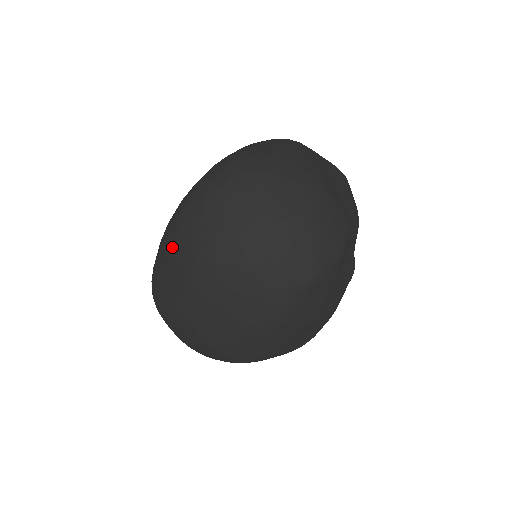
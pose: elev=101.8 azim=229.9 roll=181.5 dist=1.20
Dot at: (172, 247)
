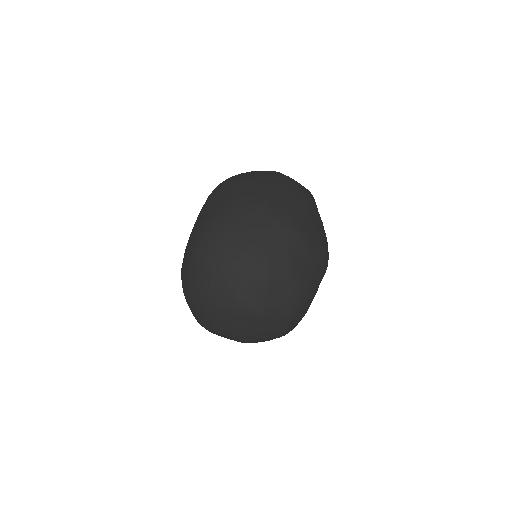
Dot at: (224, 184)
